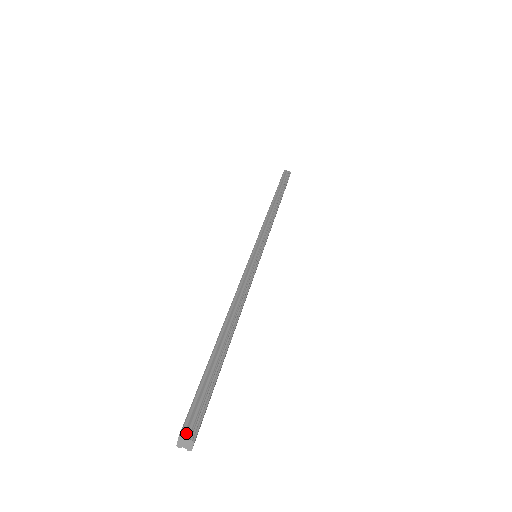
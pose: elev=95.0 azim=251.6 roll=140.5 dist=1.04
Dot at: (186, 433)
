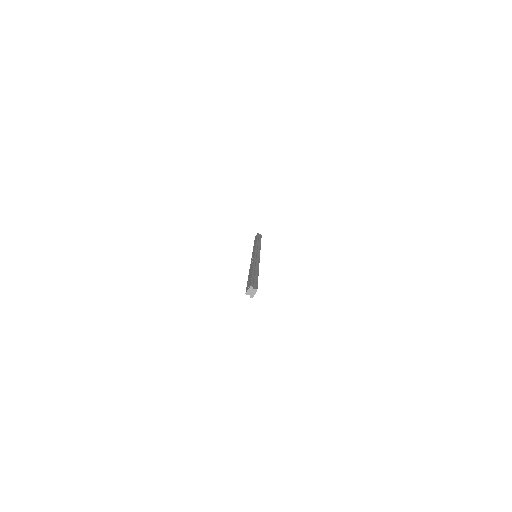
Dot at: (253, 287)
